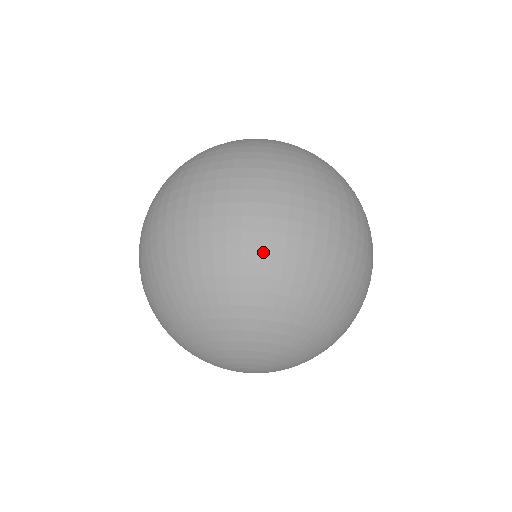
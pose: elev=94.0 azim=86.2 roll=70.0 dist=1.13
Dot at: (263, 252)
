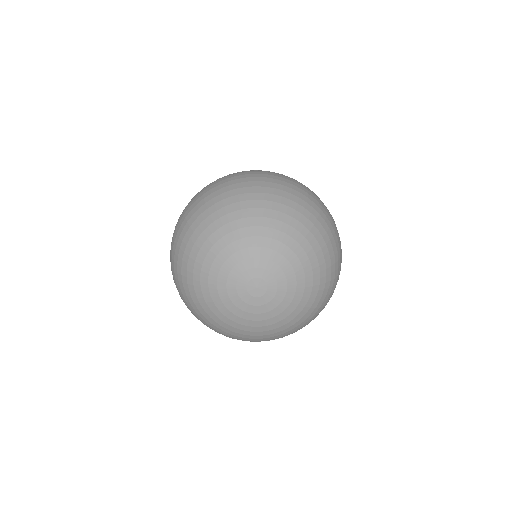
Dot at: (260, 183)
